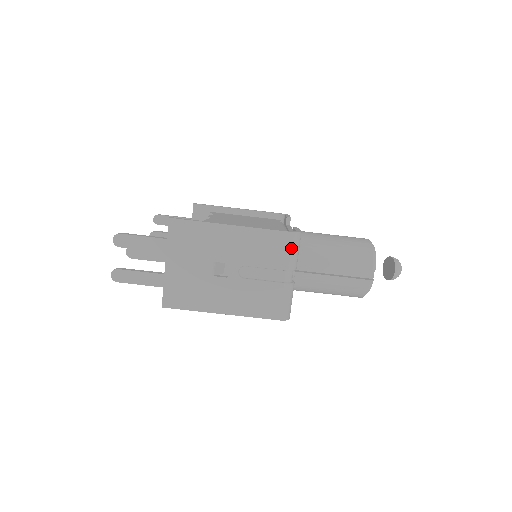
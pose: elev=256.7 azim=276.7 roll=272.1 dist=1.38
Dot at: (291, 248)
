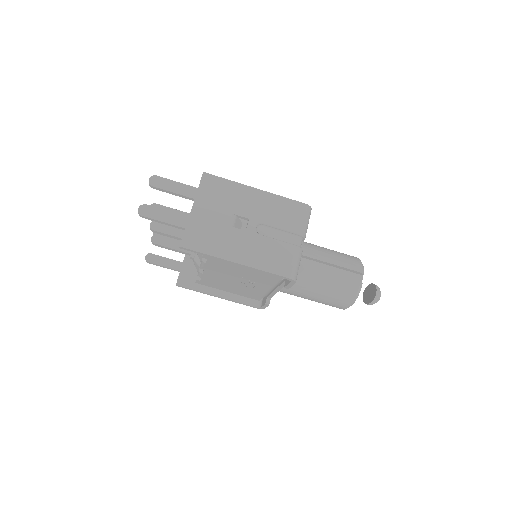
Dot at: (304, 216)
